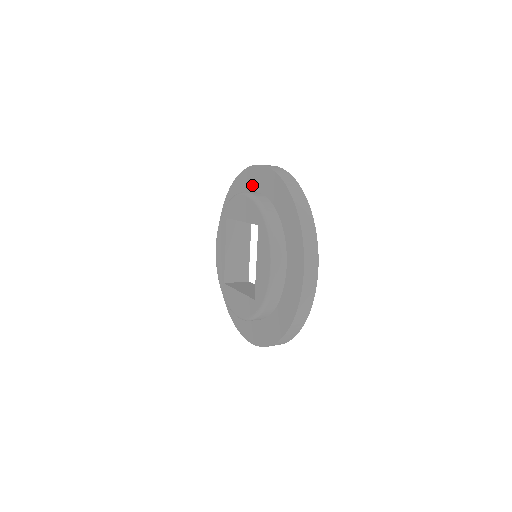
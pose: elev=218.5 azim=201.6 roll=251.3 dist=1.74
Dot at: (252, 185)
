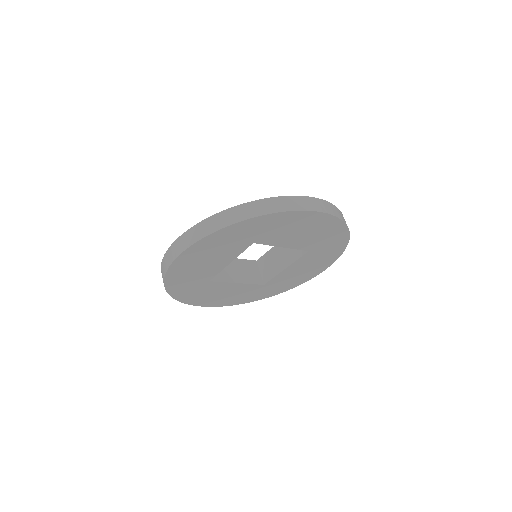
Dot at: occluded
